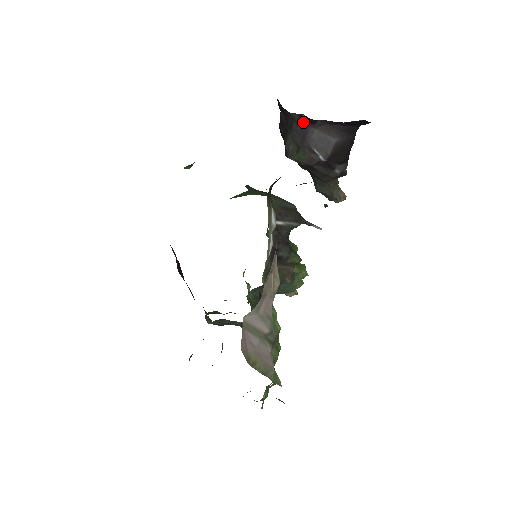
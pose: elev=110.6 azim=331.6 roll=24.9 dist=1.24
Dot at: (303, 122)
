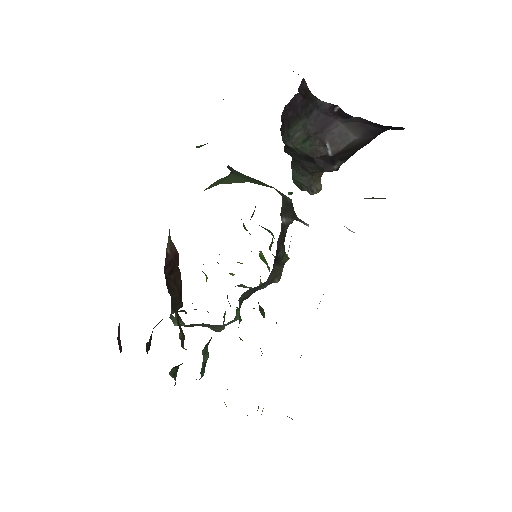
Dot at: (331, 113)
